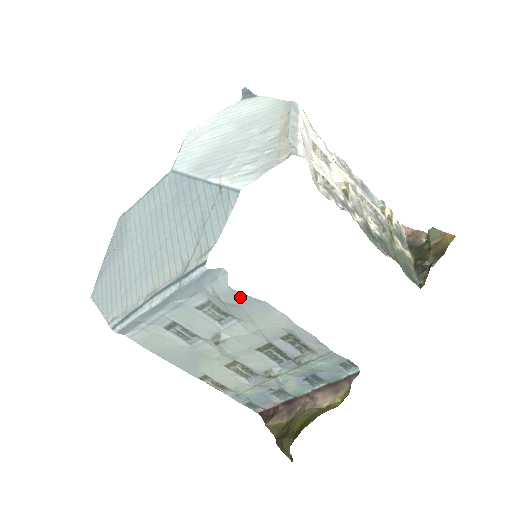
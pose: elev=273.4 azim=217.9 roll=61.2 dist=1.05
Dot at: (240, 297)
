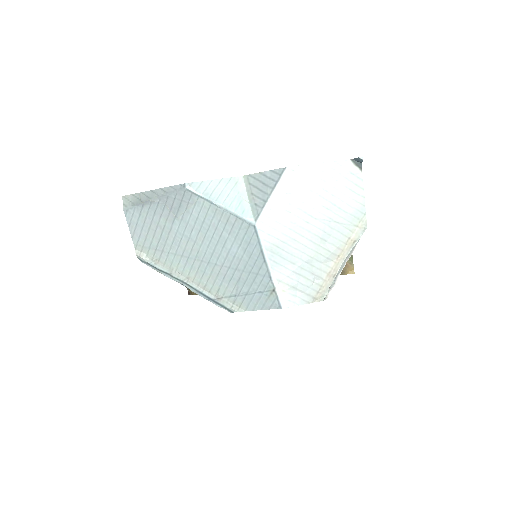
Dot at: occluded
